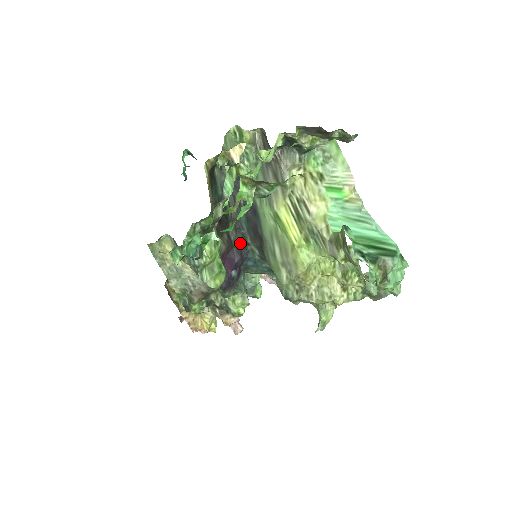
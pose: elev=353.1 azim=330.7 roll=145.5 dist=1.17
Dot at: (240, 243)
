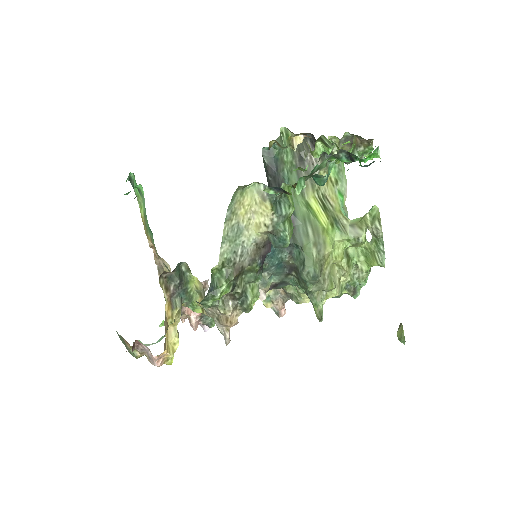
Dot at: occluded
